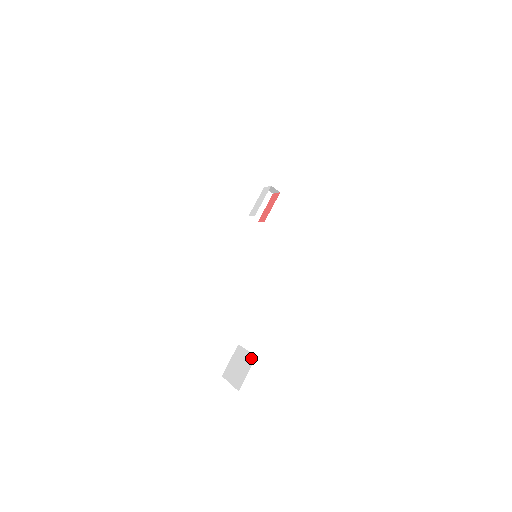
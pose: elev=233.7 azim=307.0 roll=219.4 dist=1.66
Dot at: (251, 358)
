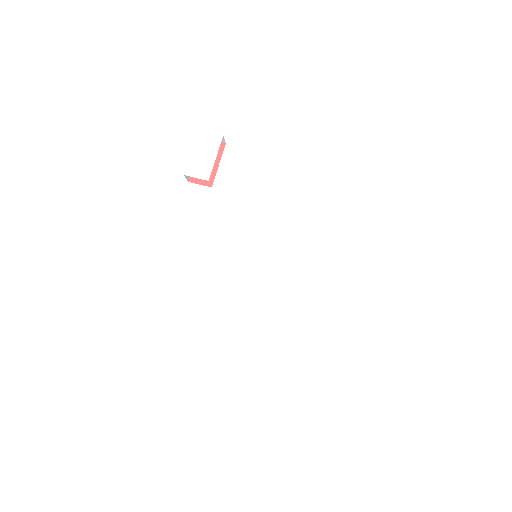
Dot at: (368, 415)
